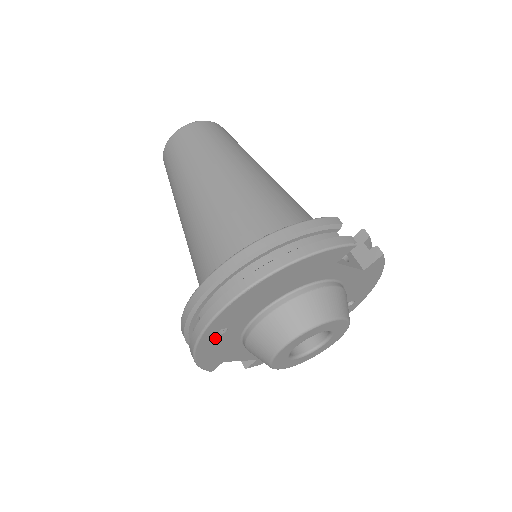
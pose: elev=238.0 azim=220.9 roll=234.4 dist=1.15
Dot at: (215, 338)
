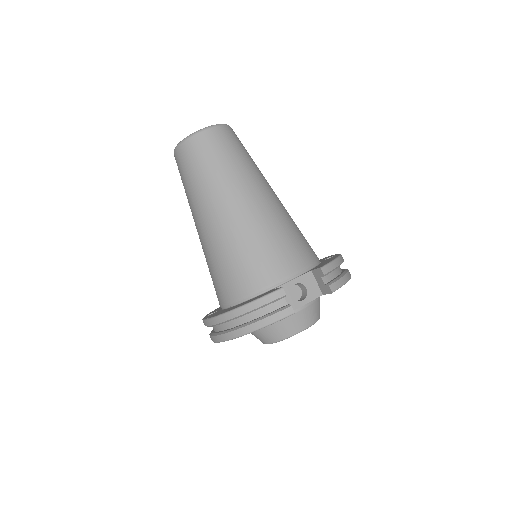
Dot at: occluded
